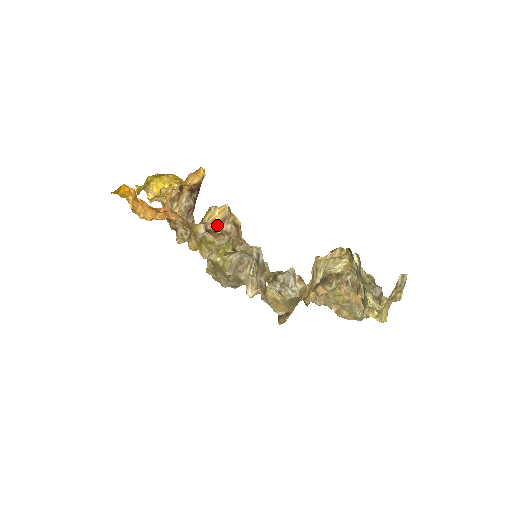
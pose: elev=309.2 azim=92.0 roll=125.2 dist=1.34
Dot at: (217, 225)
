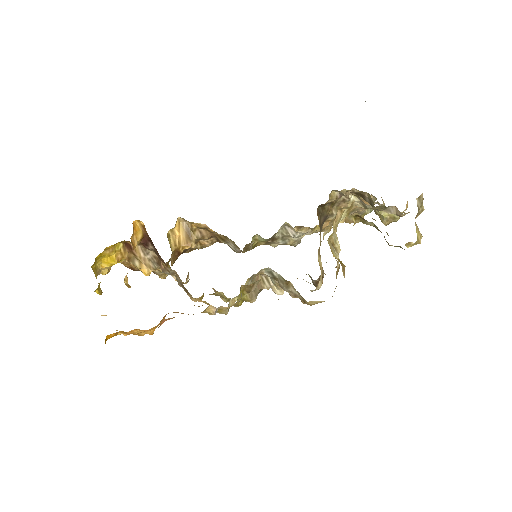
Dot at: (187, 242)
